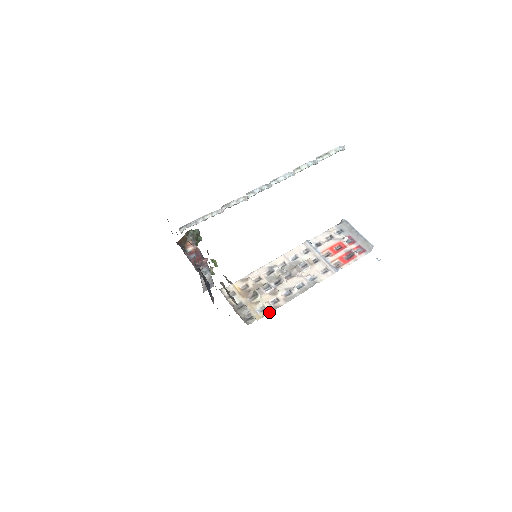
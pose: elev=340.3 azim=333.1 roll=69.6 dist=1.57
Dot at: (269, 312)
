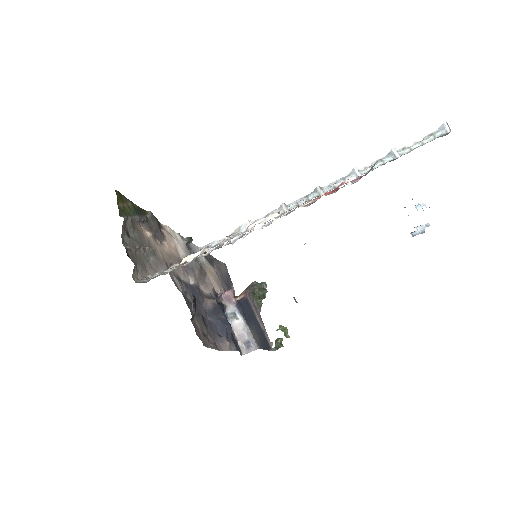
Dot at: (171, 268)
